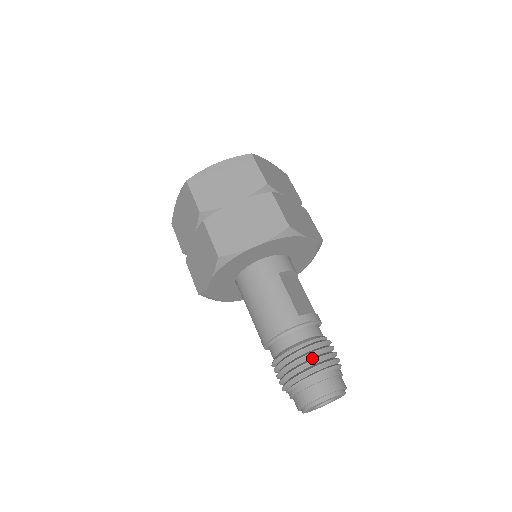
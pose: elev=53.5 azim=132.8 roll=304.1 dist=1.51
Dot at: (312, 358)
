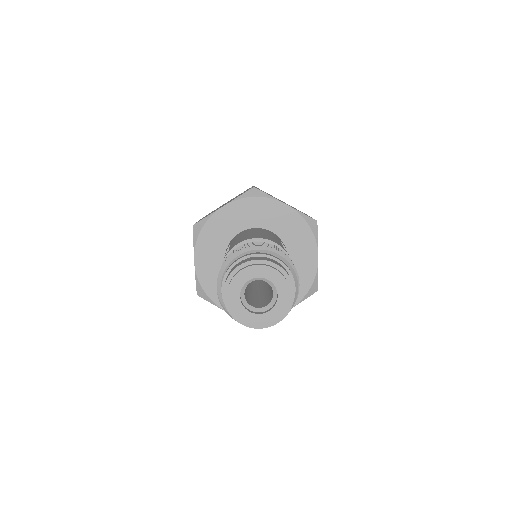
Dot at: occluded
